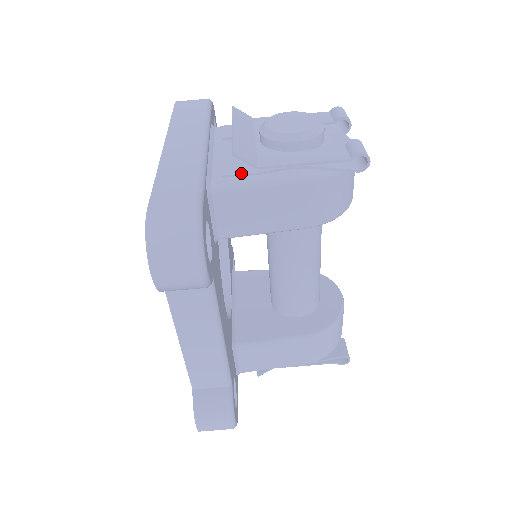
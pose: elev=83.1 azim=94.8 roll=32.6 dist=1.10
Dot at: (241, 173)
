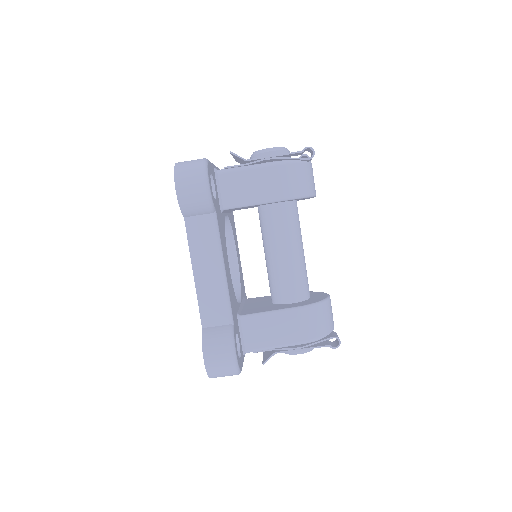
Dot at: (236, 165)
